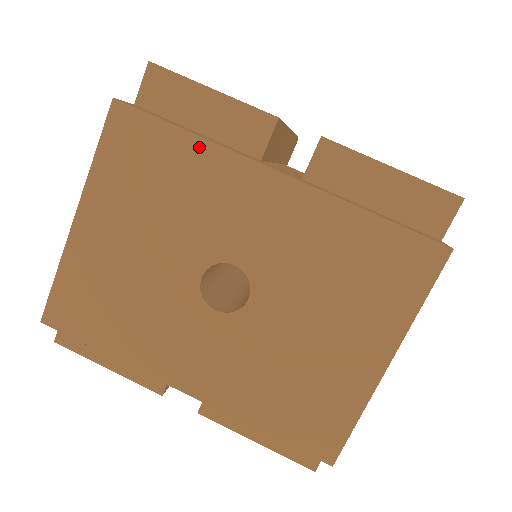
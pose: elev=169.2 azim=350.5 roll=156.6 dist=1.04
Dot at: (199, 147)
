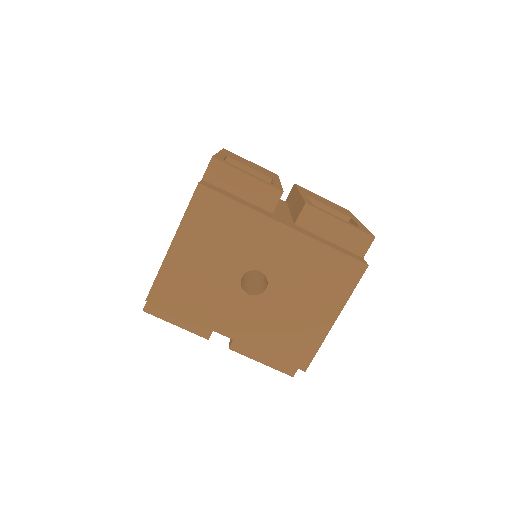
Dot at: (245, 211)
